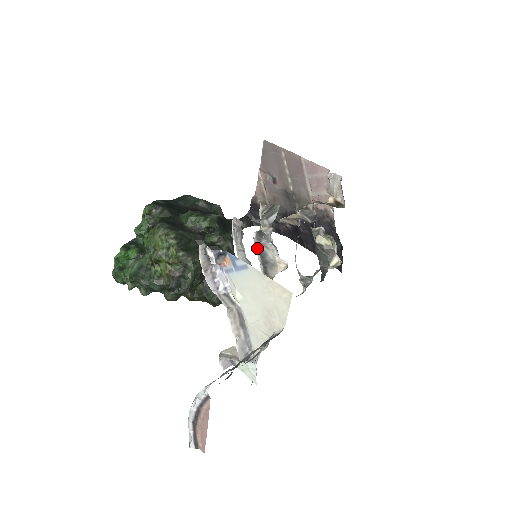
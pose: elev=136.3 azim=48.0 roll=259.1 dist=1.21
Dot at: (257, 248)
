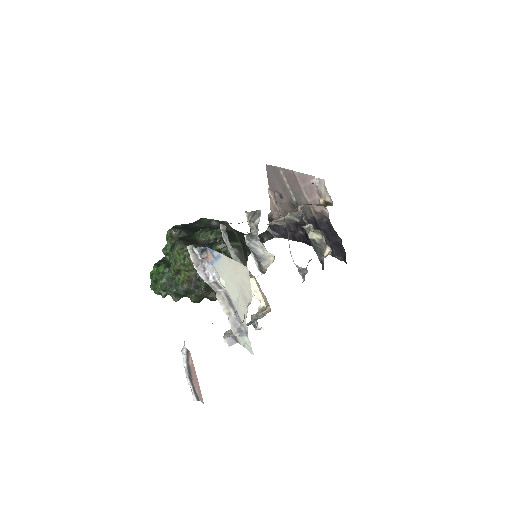
Dot at: (249, 247)
